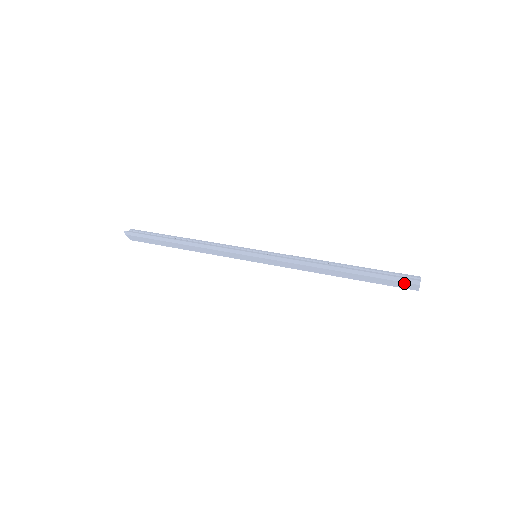
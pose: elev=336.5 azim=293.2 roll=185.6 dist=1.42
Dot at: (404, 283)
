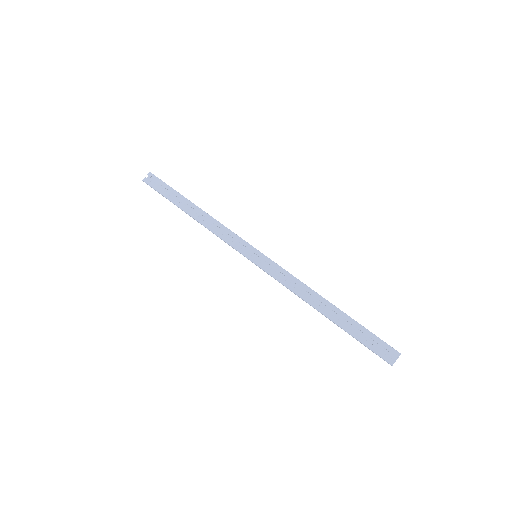
Dot at: (380, 355)
